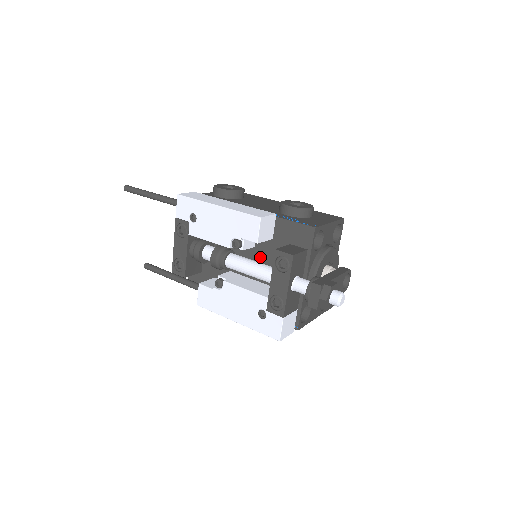
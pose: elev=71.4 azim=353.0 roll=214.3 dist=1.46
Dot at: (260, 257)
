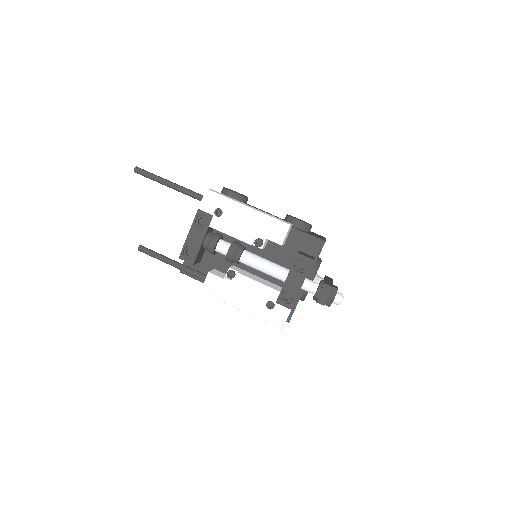
Dot at: (268, 257)
